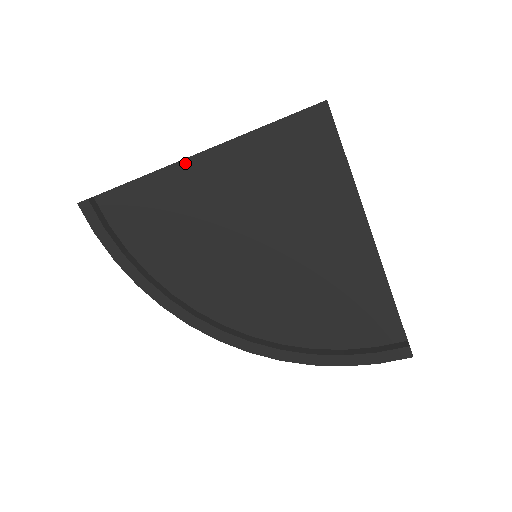
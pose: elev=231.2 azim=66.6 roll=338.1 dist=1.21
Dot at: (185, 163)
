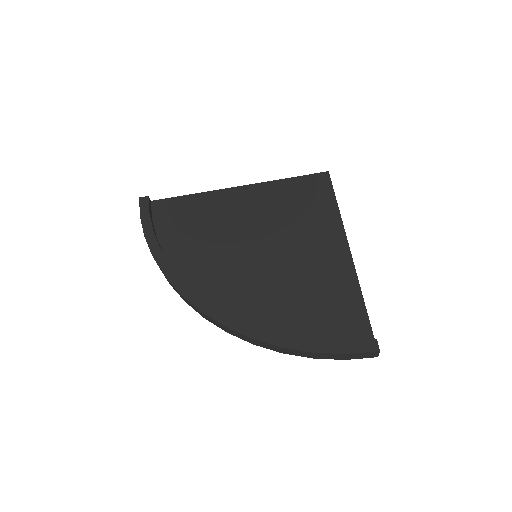
Dot at: (225, 191)
